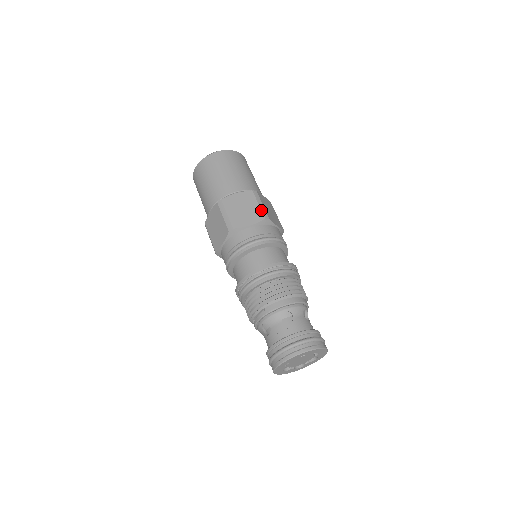
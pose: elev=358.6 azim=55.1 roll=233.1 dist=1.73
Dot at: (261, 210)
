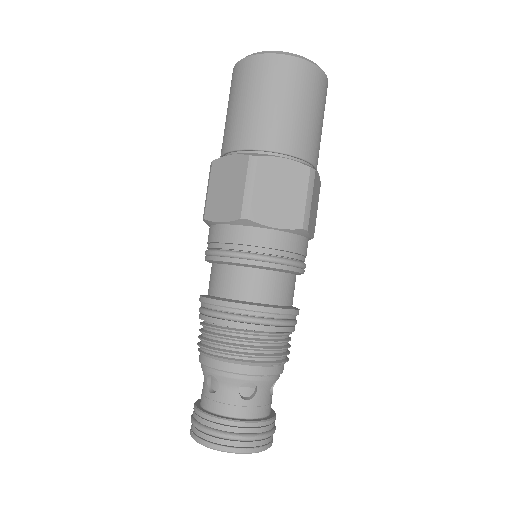
Dot at: (242, 200)
